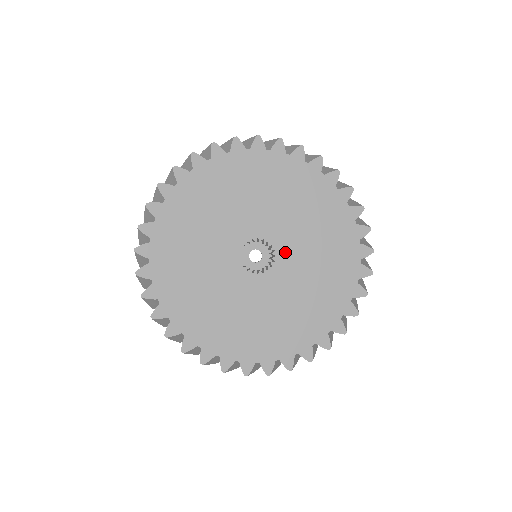
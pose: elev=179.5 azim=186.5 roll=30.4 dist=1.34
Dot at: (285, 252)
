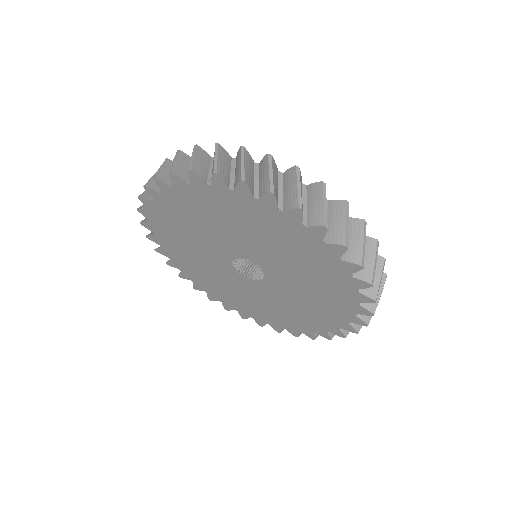
Dot at: (267, 287)
